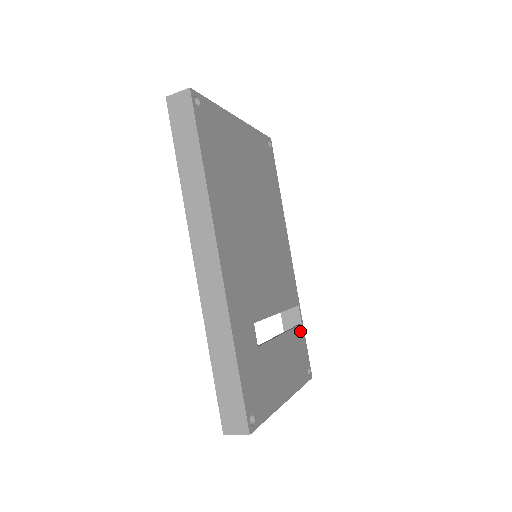
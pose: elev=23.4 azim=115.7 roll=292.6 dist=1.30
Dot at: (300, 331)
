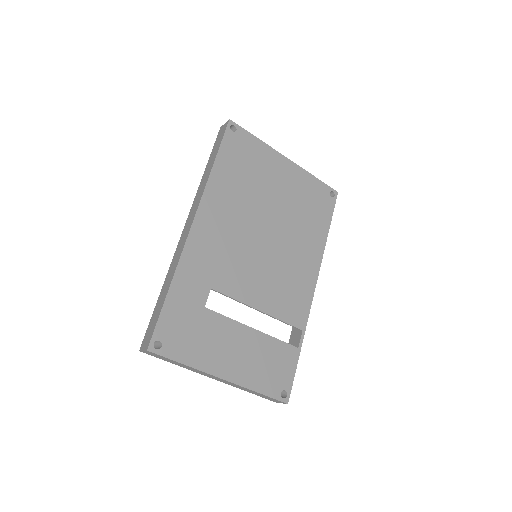
Dot at: (291, 351)
